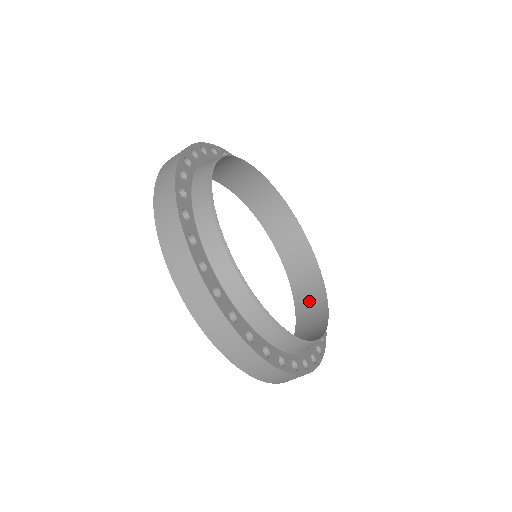
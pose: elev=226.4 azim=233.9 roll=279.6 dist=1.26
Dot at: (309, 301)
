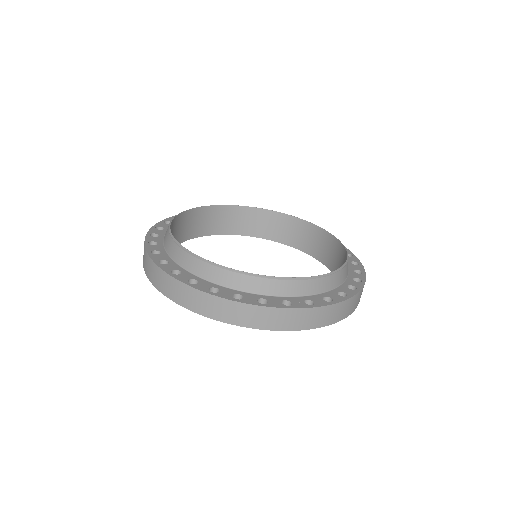
Dot at: (326, 250)
